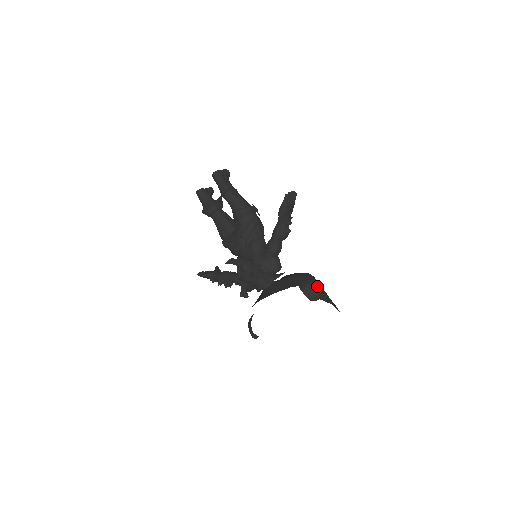
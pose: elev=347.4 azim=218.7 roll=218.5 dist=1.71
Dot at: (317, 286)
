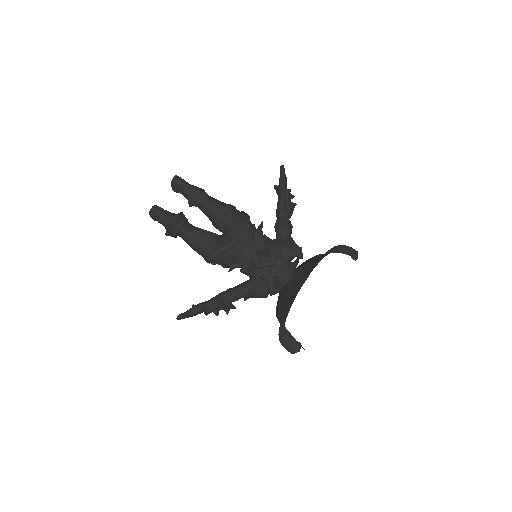
Dot at: occluded
